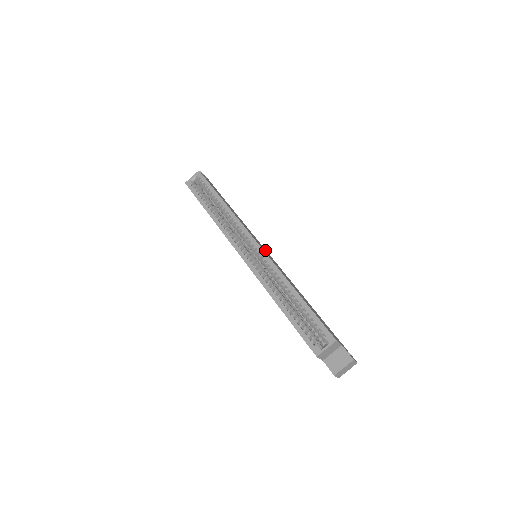
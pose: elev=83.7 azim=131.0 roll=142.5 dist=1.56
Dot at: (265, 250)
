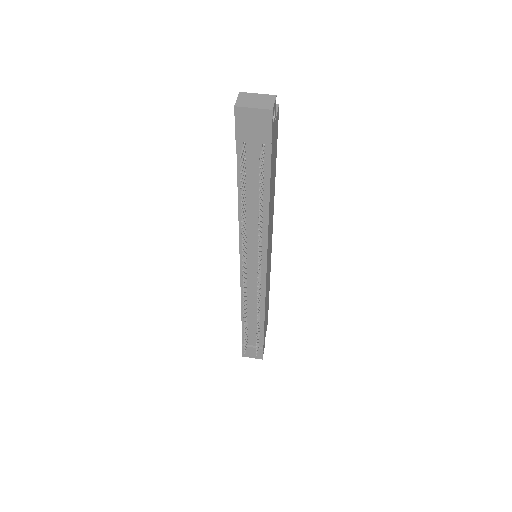
Dot at: (268, 263)
